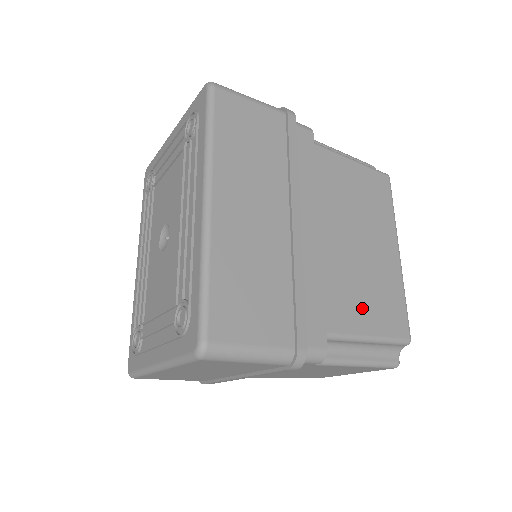
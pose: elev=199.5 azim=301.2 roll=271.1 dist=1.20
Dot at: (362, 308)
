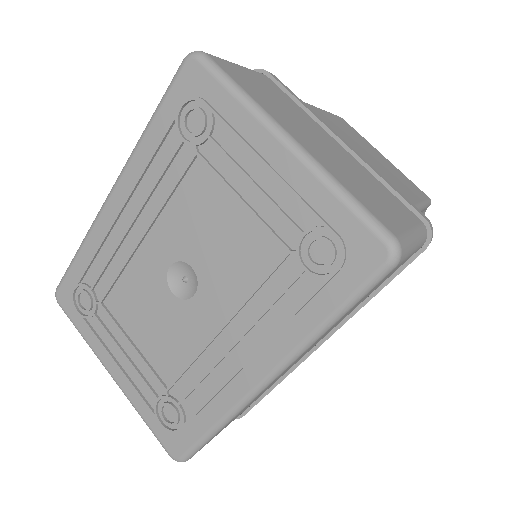
Dot at: occluded
